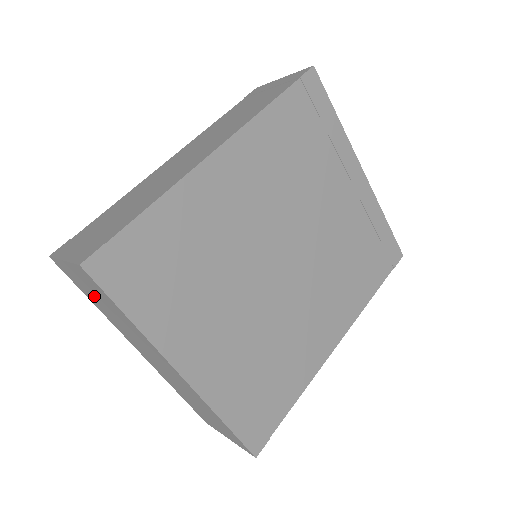
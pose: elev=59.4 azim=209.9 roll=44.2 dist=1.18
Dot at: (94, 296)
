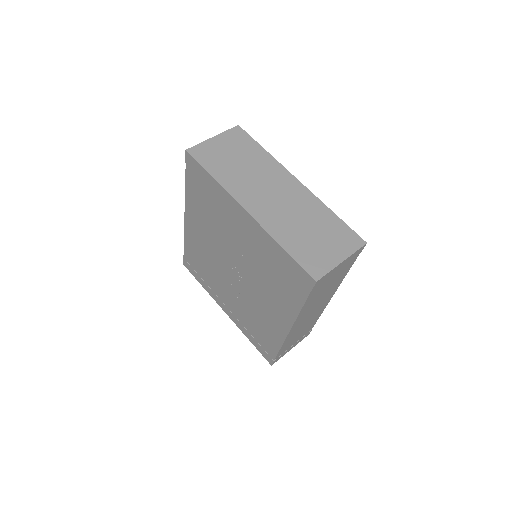
Dot at: (227, 158)
